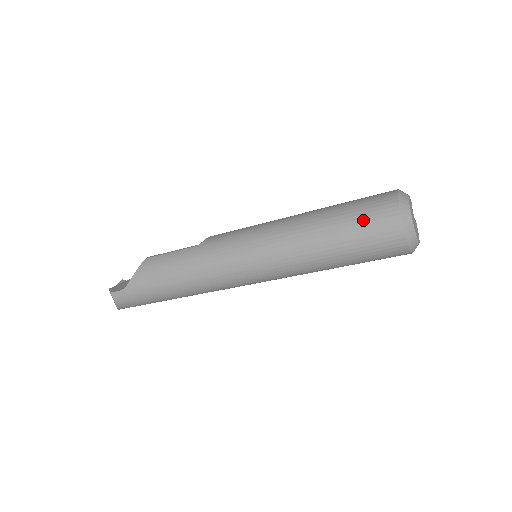
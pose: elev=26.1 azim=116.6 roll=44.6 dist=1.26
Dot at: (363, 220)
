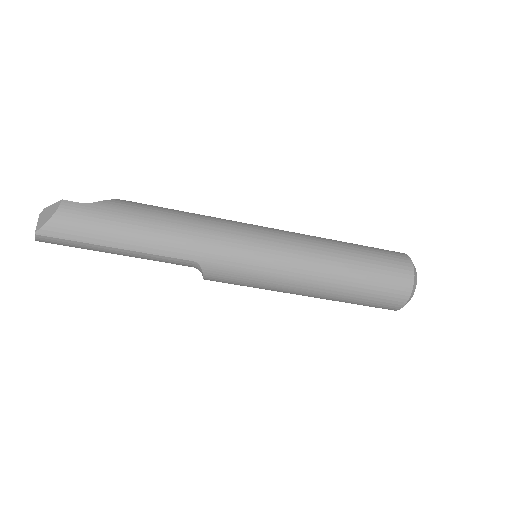
Dot at: (379, 249)
